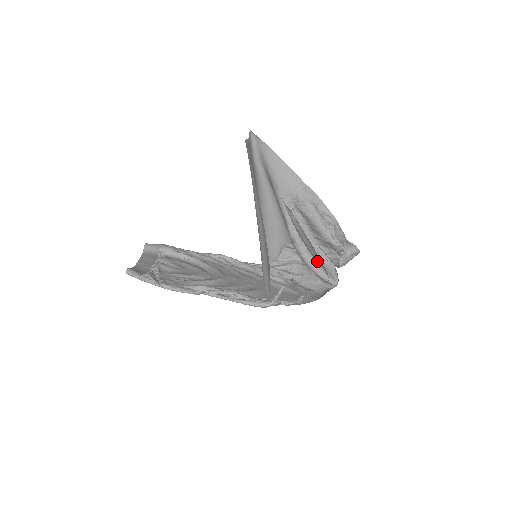
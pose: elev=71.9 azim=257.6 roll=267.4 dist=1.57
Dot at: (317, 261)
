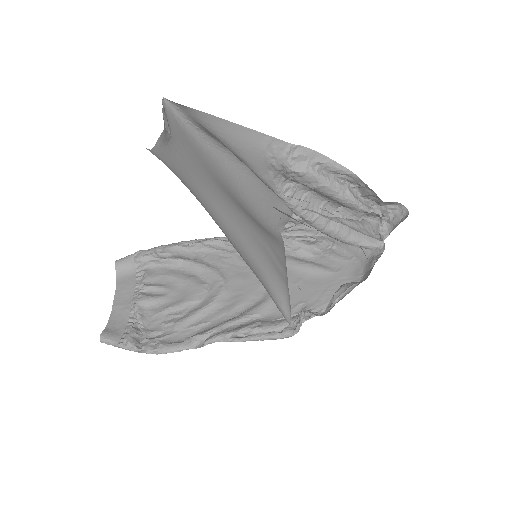
Dot at: occluded
